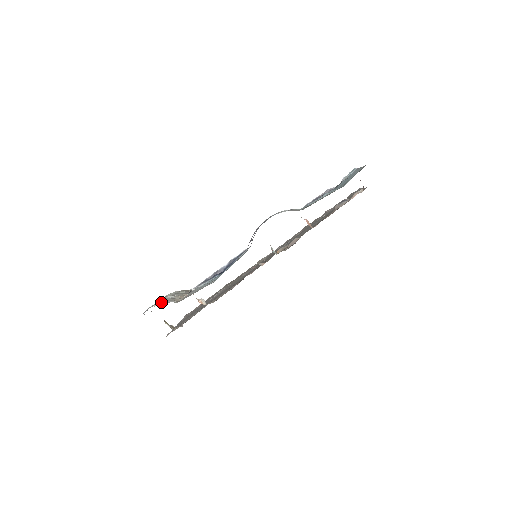
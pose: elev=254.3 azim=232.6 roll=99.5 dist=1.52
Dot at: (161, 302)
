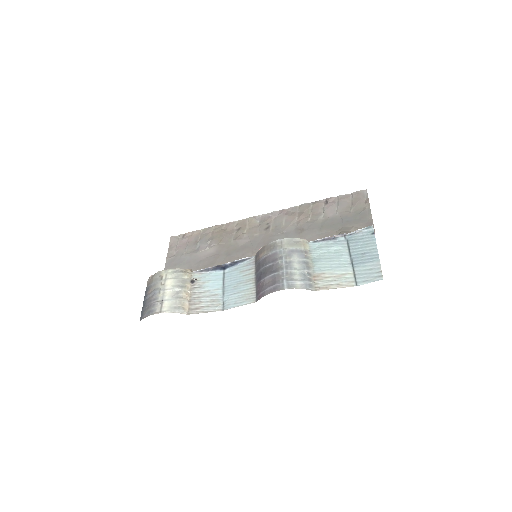
Dot at: (172, 309)
